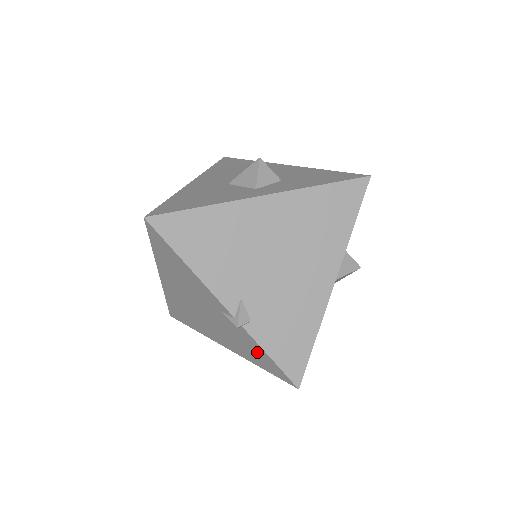
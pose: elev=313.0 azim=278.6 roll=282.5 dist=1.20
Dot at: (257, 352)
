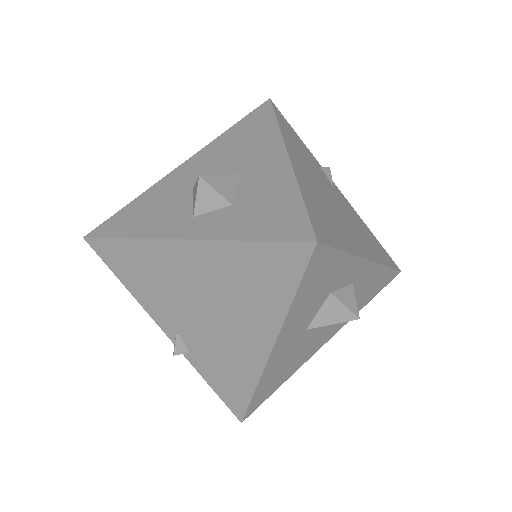
Dot at: occluded
